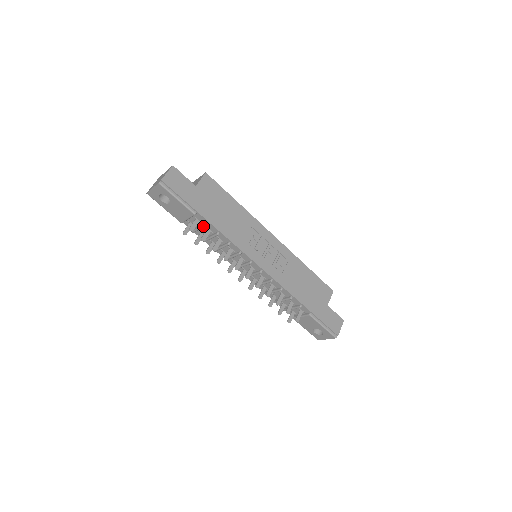
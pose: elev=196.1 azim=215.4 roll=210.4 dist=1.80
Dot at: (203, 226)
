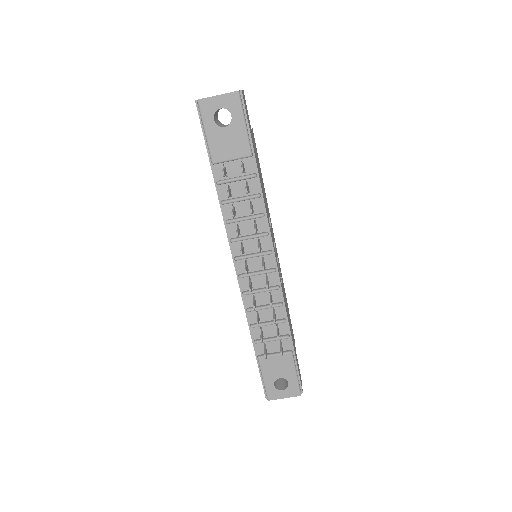
Dot at: (248, 177)
